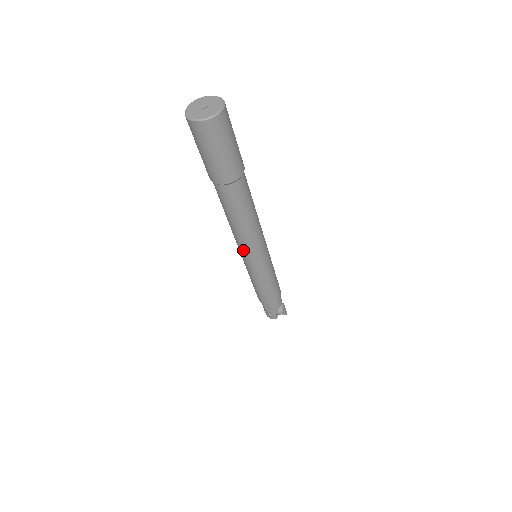
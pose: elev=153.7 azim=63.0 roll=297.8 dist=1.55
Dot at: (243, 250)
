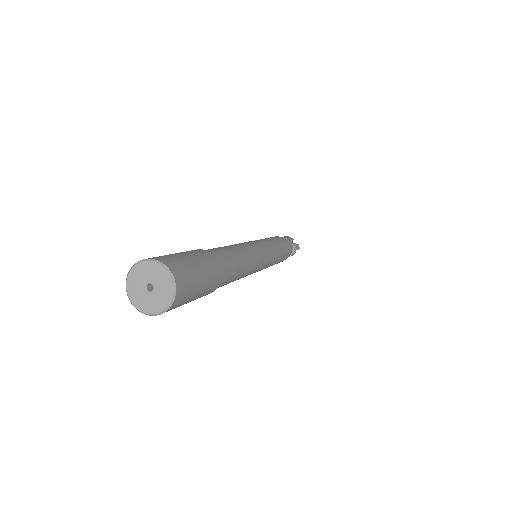
Dot at: occluded
